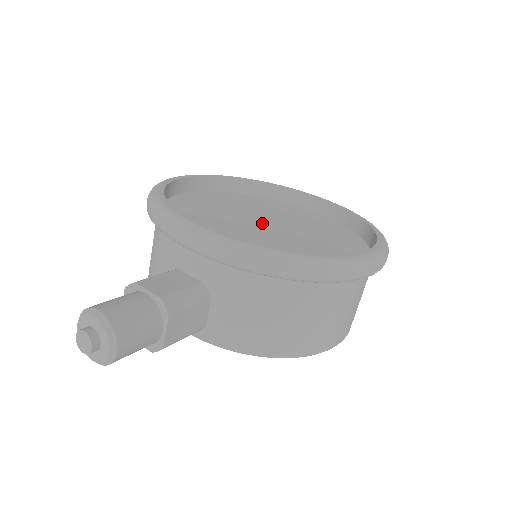
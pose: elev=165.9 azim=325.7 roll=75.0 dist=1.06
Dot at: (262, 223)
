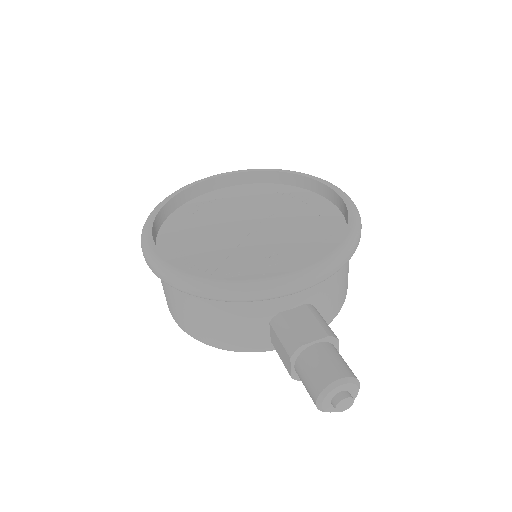
Dot at: (247, 231)
